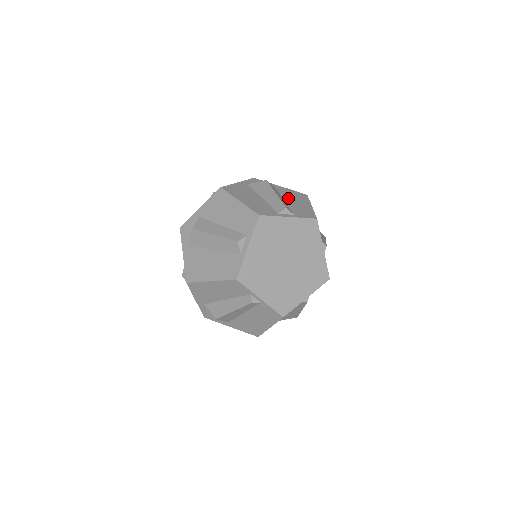
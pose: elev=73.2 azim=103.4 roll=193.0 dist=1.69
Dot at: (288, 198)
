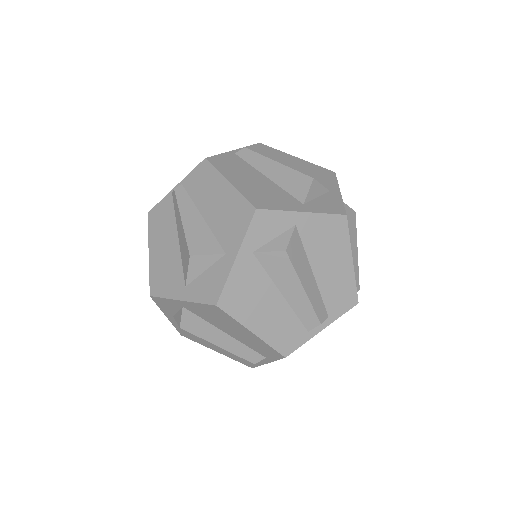
Dot at: (318, 260)
